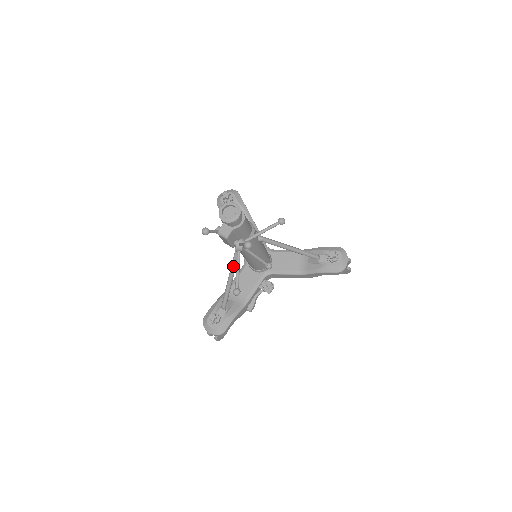
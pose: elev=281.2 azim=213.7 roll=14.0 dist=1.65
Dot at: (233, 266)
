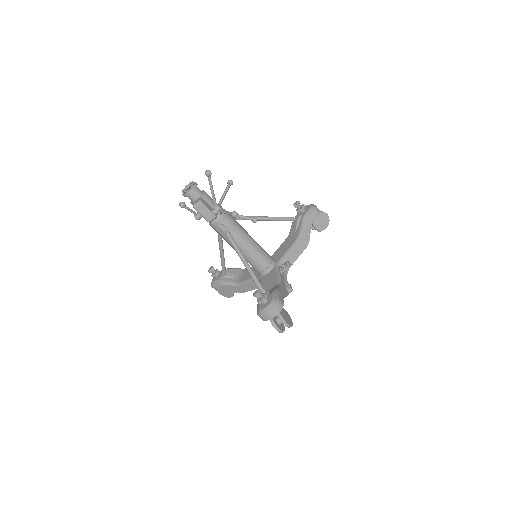
Dot at: (235, 246)
